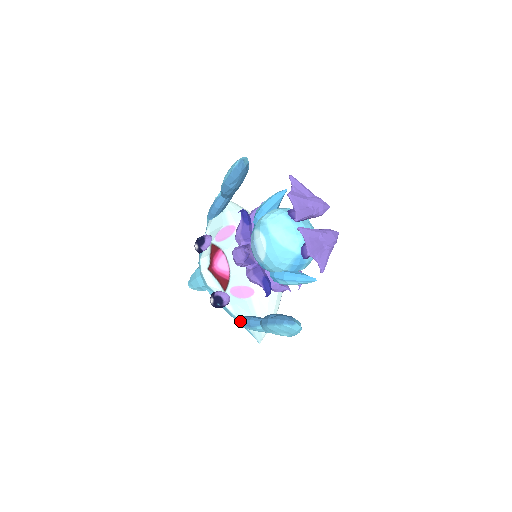
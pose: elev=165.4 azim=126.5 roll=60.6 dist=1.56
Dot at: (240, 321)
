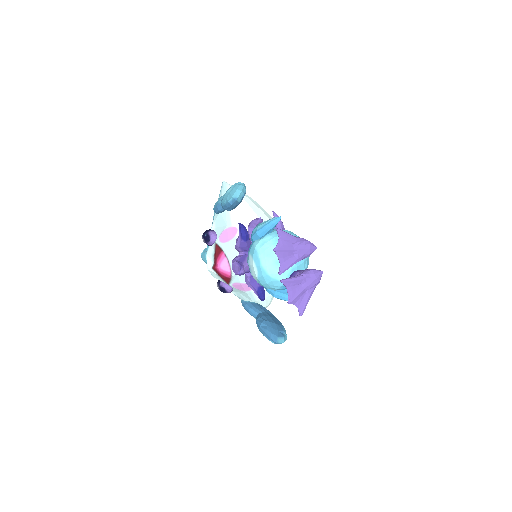
Dot at: (242, 305)
